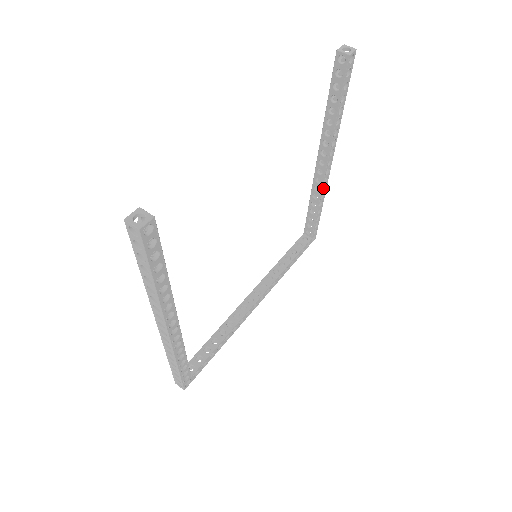
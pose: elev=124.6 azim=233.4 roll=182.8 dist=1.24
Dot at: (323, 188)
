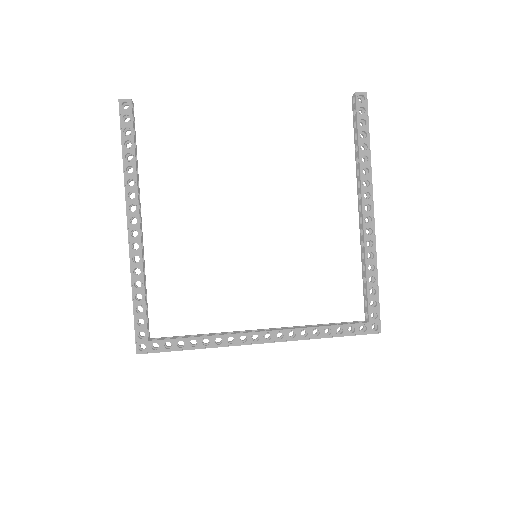
Dot at: (371, 246)
